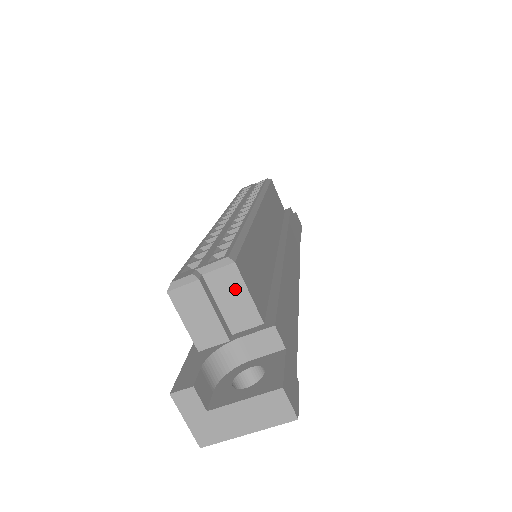
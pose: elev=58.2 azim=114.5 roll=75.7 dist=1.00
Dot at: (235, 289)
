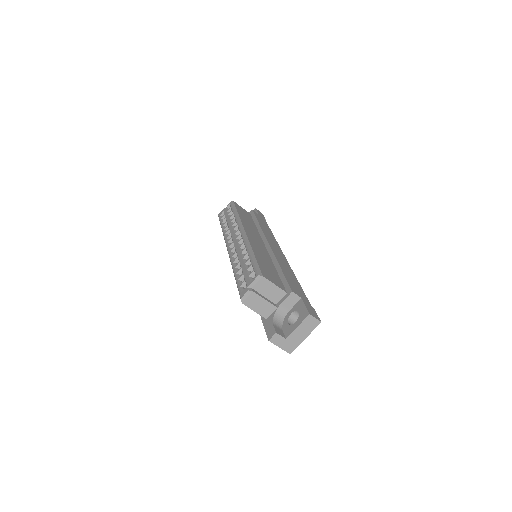
Dot at: (268, 286)
